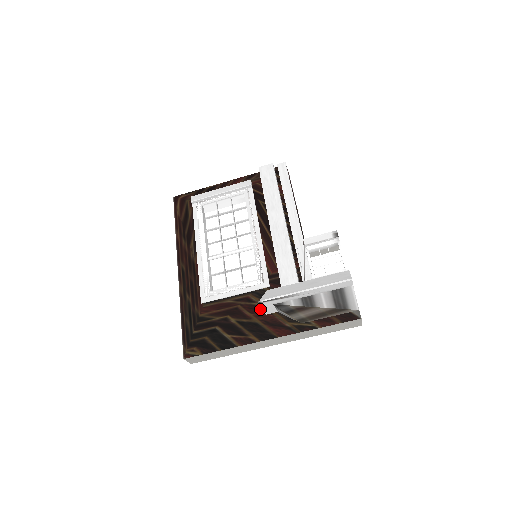
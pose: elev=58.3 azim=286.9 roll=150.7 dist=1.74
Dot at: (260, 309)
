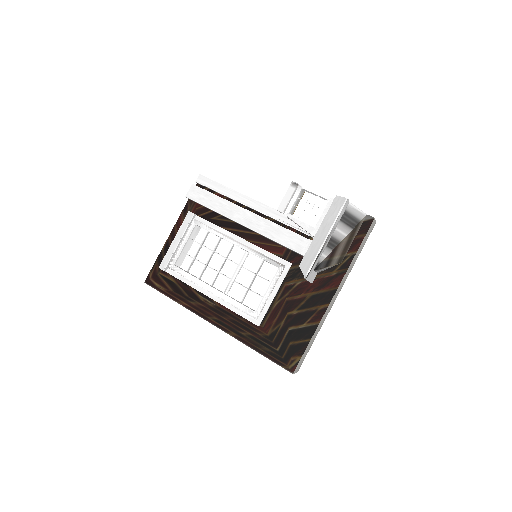
Dot at: (304, 285)
